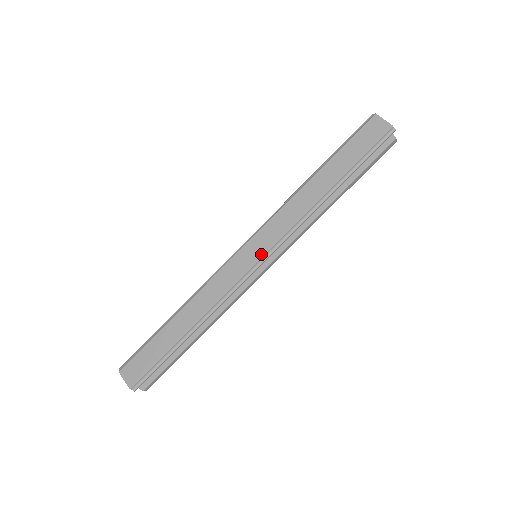
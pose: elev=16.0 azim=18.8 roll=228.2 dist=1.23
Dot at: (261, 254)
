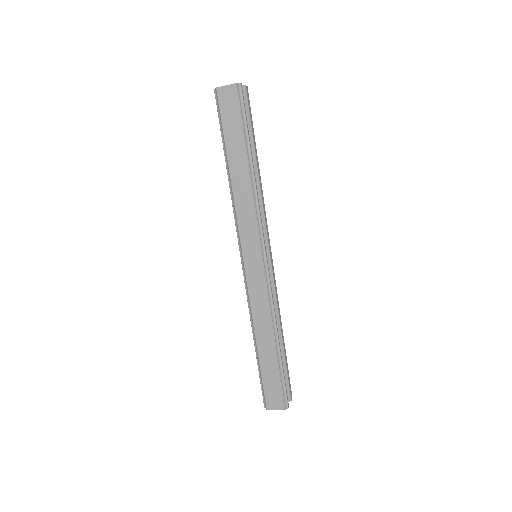
Dot at: (259, 253)
